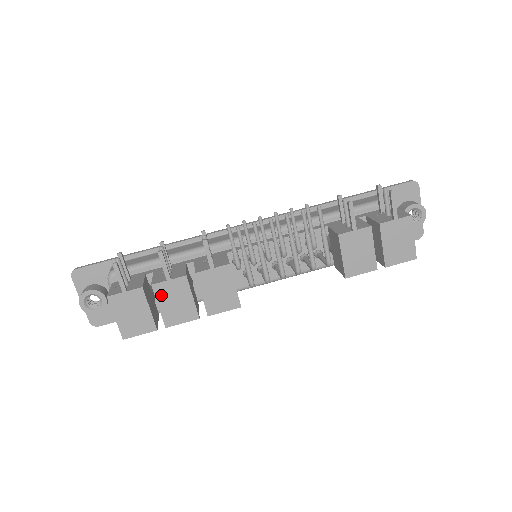
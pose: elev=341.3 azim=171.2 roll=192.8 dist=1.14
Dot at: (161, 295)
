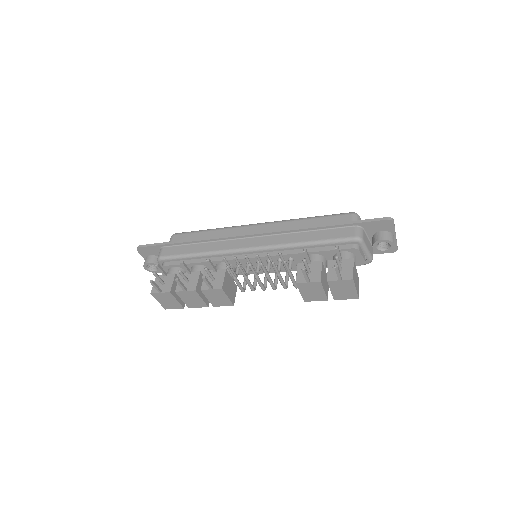
Dot at: (182, 296)
